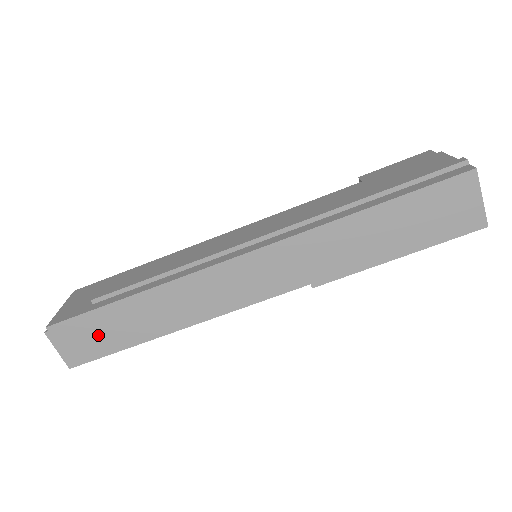
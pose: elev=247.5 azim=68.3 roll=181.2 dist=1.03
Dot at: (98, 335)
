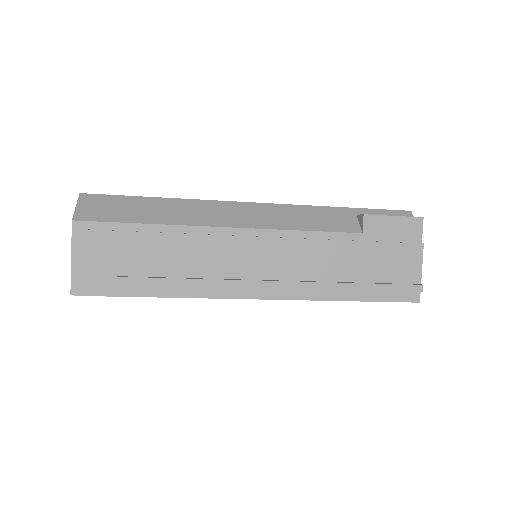
Dot at: occluded
